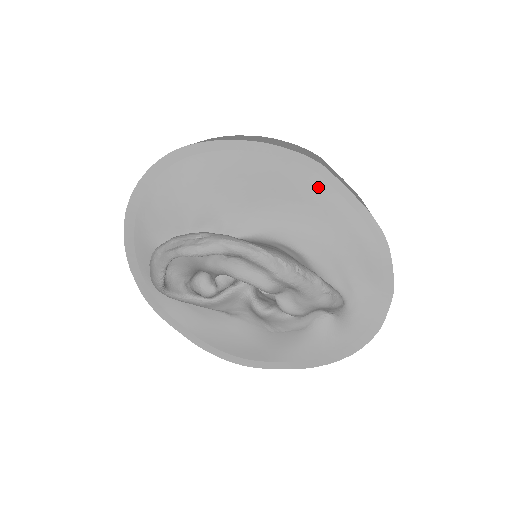
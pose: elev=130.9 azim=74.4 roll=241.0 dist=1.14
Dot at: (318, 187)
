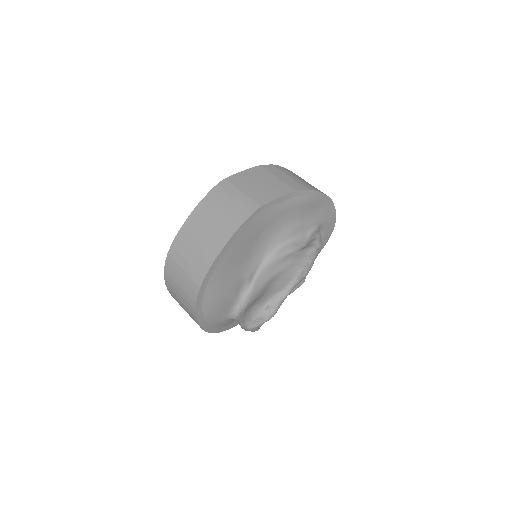
Dot at: (267, 214)
